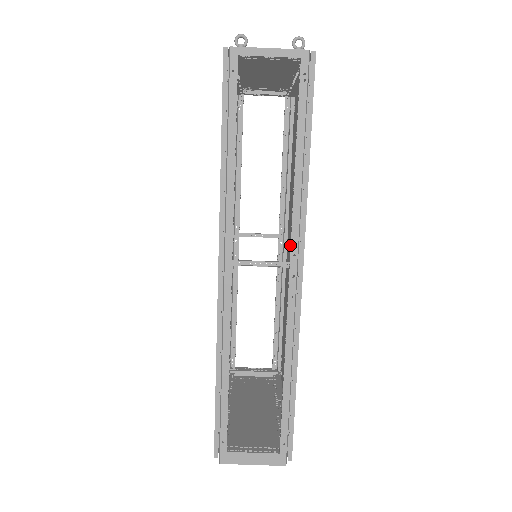
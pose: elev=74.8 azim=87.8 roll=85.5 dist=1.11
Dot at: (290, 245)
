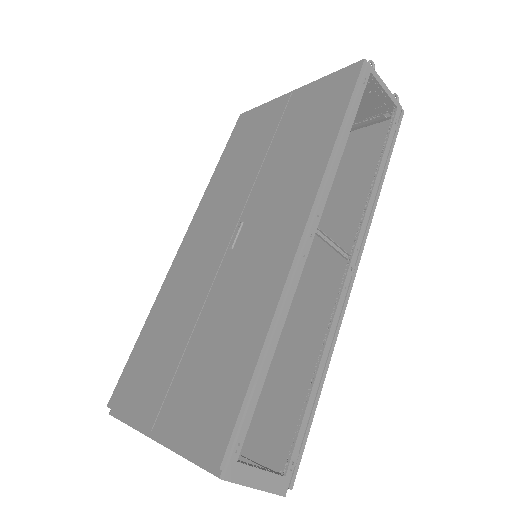
Dot at: (354, 240)
